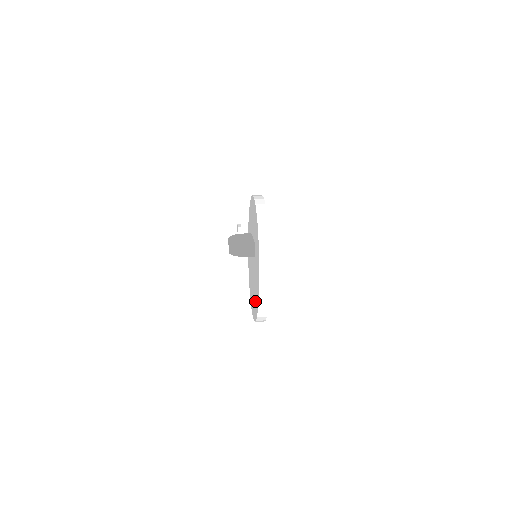
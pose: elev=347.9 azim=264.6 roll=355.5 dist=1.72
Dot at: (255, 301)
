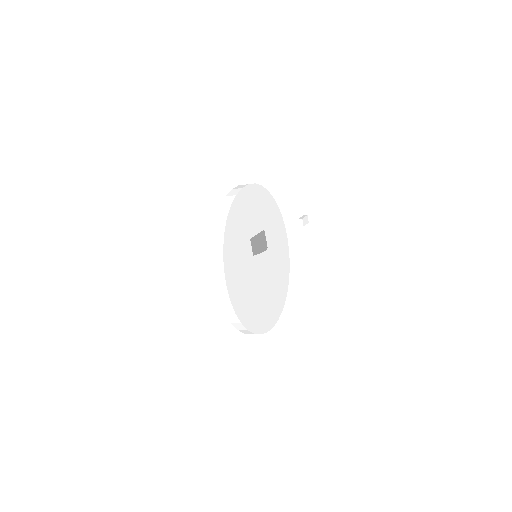
Dot at: occluded
